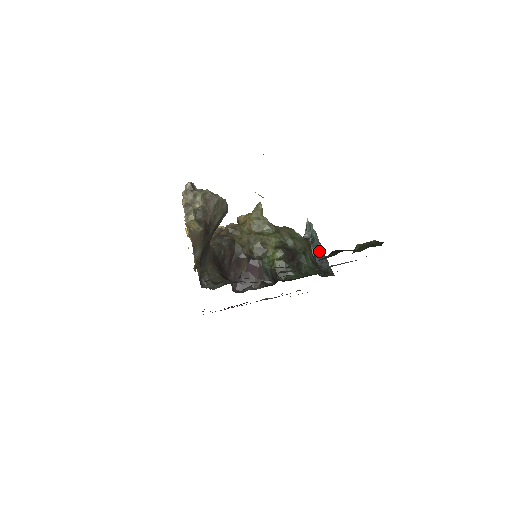
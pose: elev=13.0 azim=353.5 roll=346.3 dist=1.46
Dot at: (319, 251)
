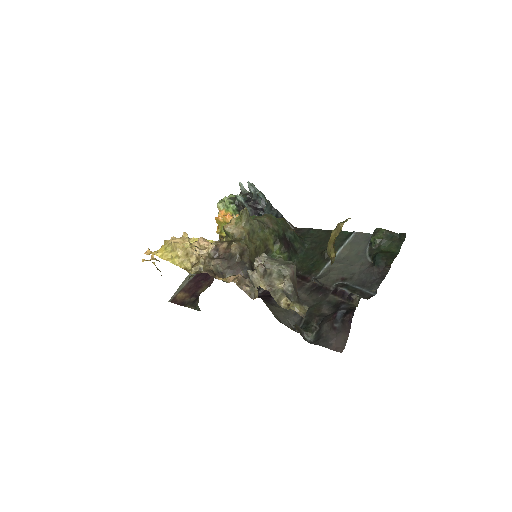
Dot at: (271, 209)
